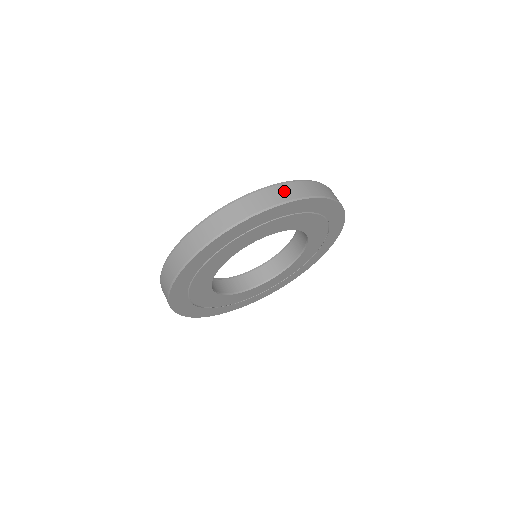
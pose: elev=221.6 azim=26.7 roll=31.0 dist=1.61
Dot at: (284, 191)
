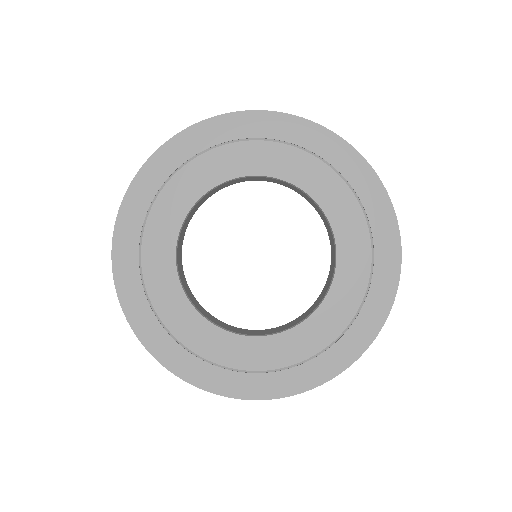
Dot at: occluded
